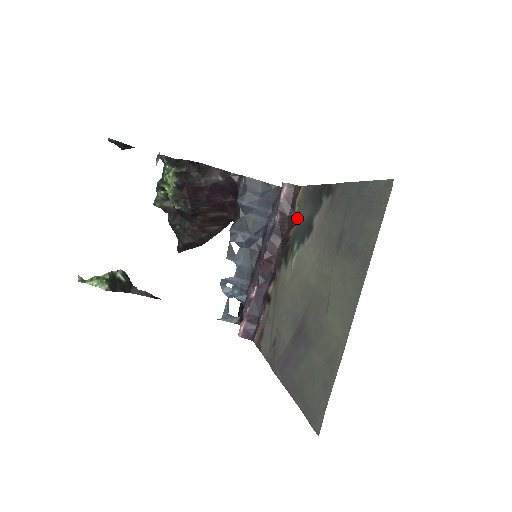
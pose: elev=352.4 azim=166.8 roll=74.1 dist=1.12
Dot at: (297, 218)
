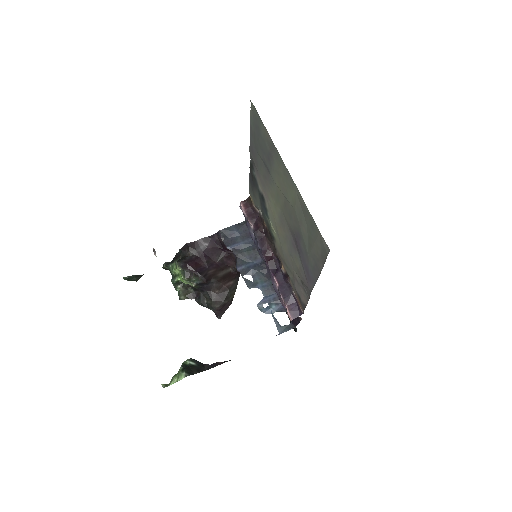
Dot at: (261, 212)
